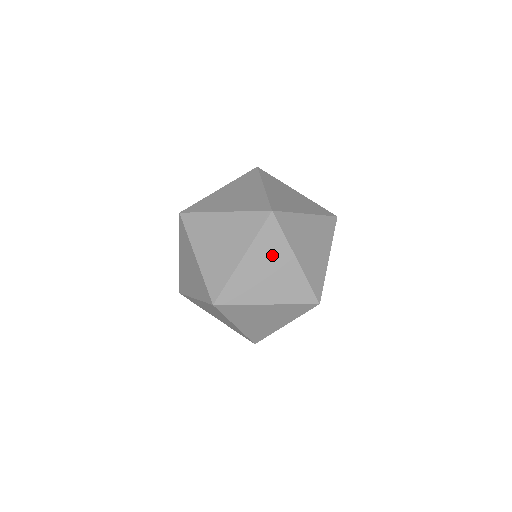
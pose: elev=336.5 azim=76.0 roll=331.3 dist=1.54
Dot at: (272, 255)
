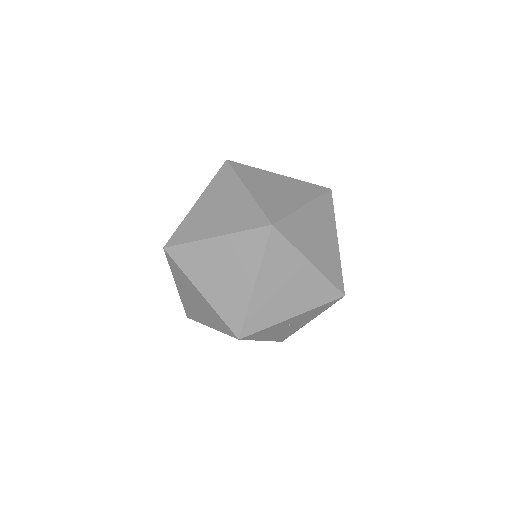
Dot at: (224, 192)
